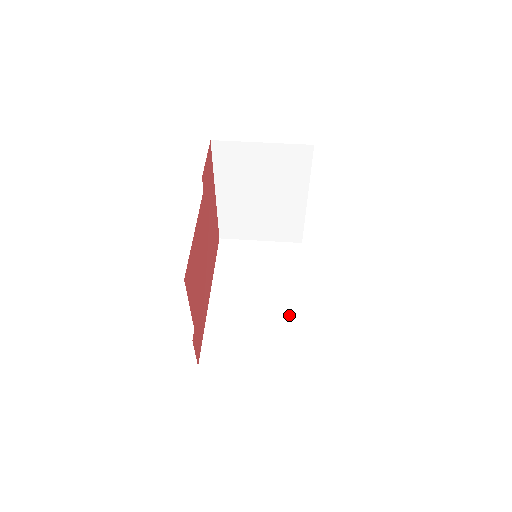
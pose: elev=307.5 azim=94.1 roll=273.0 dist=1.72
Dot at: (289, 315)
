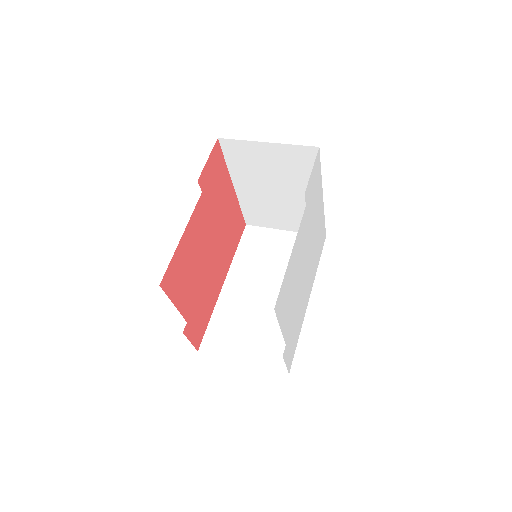
Dot at: occluded
